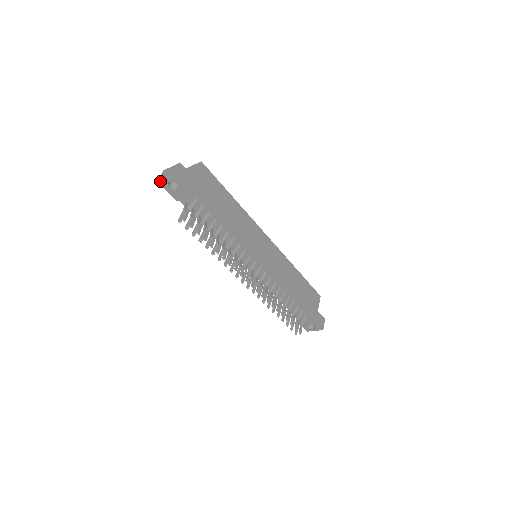
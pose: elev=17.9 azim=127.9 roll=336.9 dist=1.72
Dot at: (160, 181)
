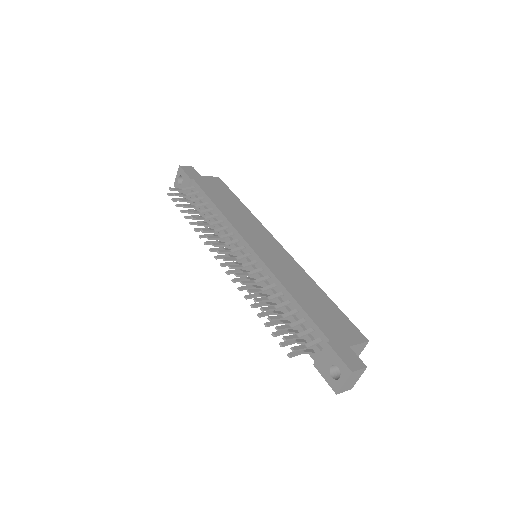
Dot at: (175, 183)
